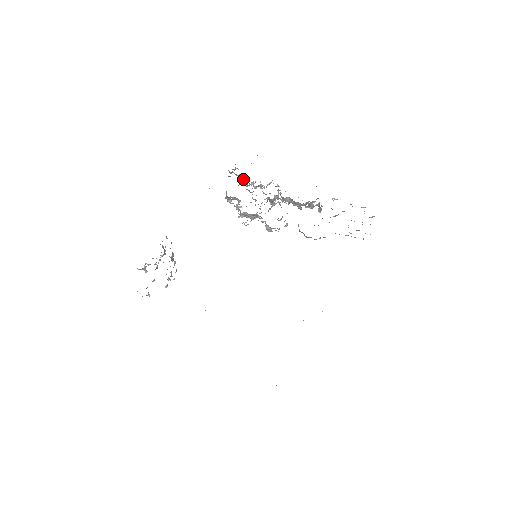
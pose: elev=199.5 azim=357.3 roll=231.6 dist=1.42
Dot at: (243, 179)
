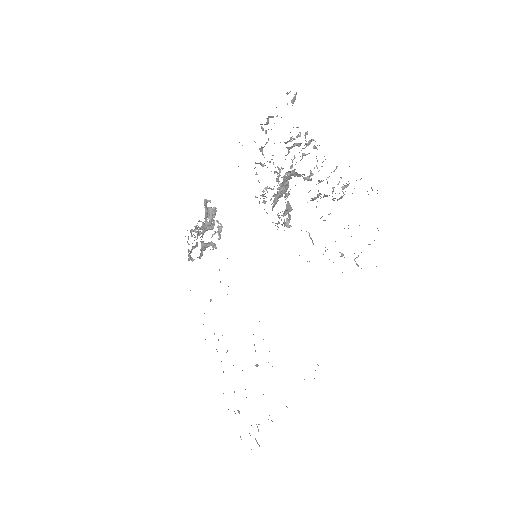
Dot at: occluded
